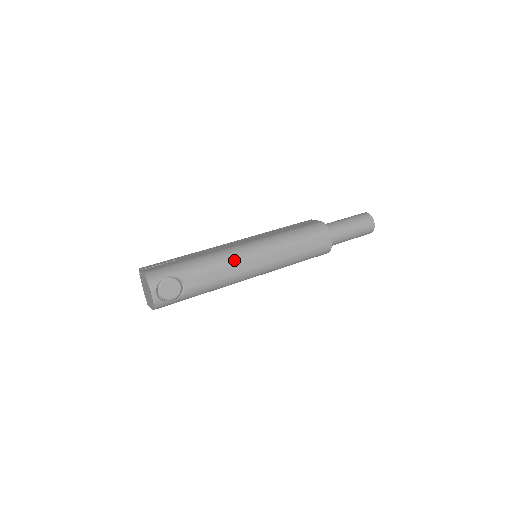
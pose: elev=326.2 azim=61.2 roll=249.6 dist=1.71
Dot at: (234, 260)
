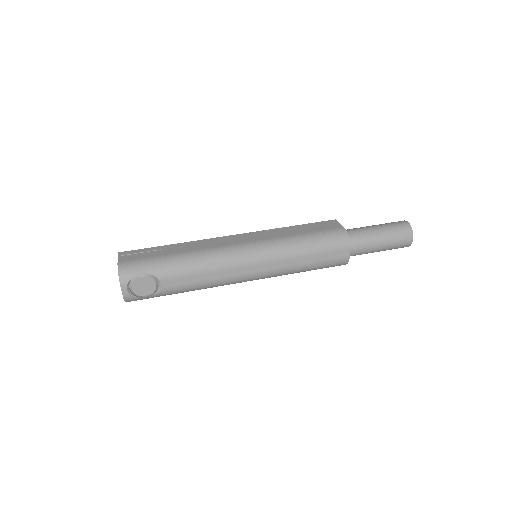
Dot at: (223, 264)
